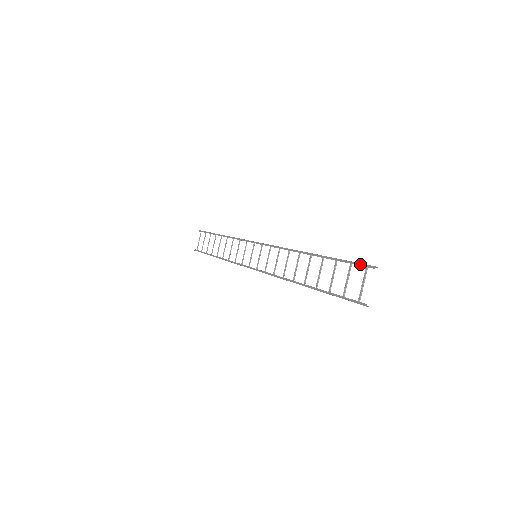
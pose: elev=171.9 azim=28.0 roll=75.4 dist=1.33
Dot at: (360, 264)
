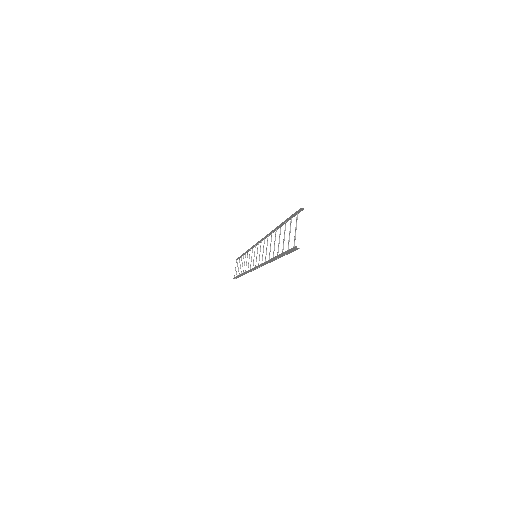
Dot at: (294, 213)
